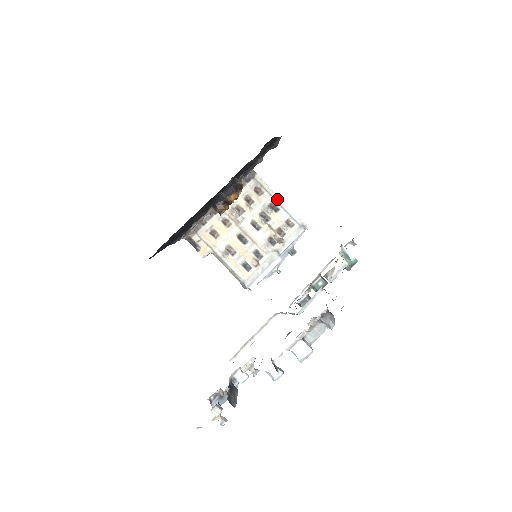
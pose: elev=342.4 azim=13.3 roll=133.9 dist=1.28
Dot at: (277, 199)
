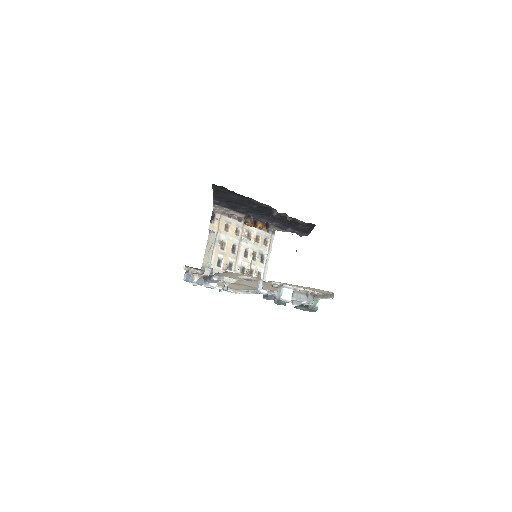
Dot at: (268, 257)
